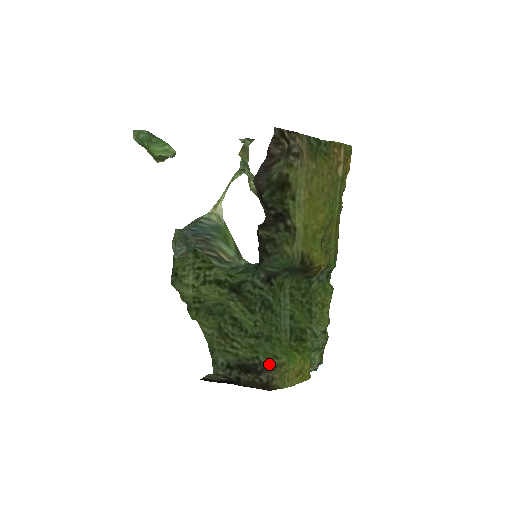
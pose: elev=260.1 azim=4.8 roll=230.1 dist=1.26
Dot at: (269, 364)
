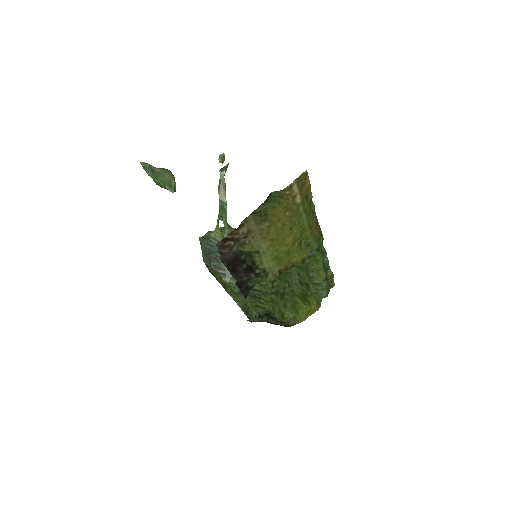
Dot at: (281, 322)
